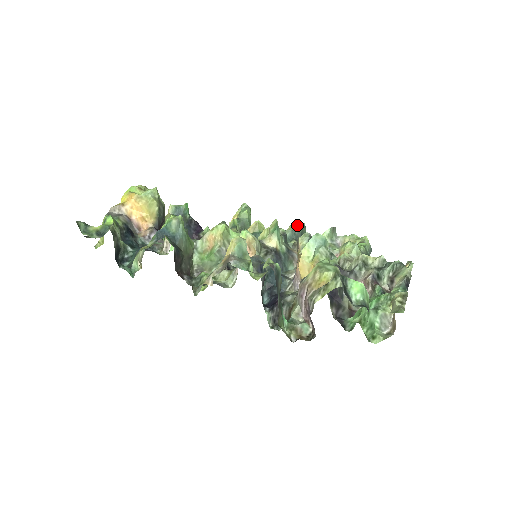
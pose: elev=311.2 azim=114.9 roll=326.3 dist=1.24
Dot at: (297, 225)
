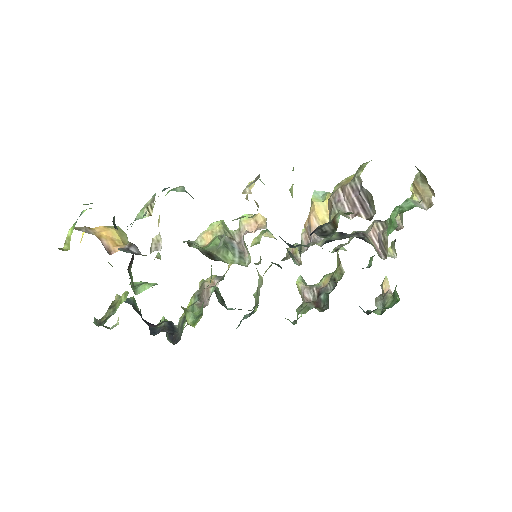
Dot at: occluded
